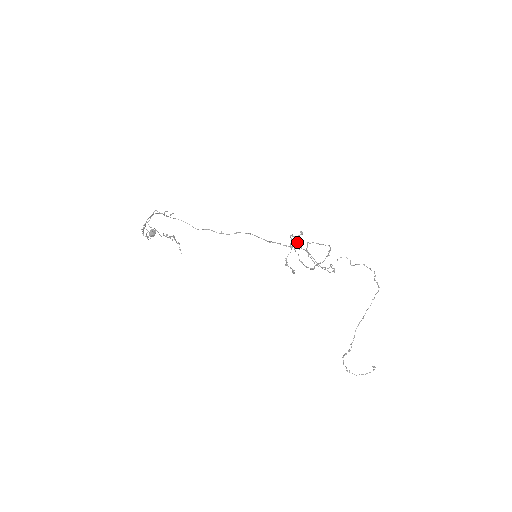
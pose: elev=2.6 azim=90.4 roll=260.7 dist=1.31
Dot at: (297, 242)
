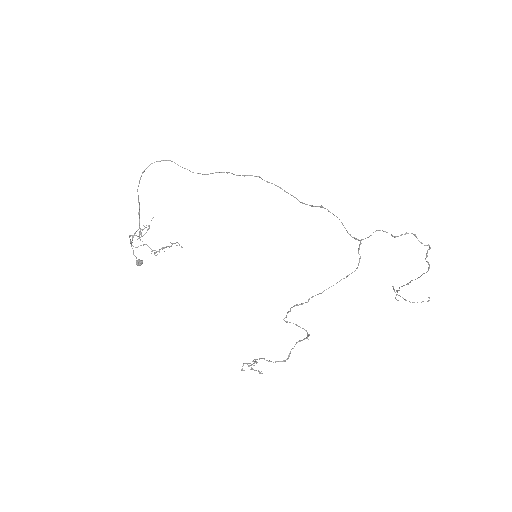
Dot at: (255, 360)
